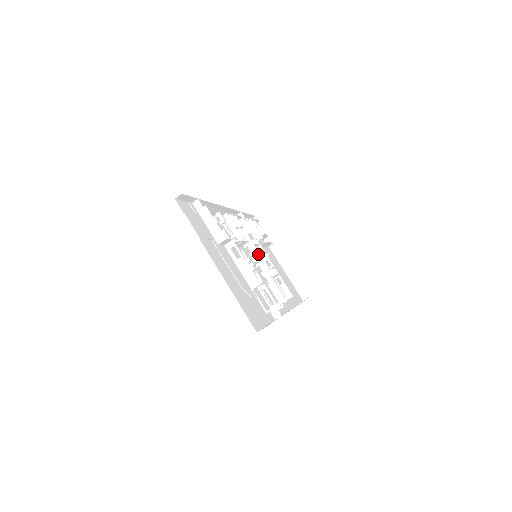
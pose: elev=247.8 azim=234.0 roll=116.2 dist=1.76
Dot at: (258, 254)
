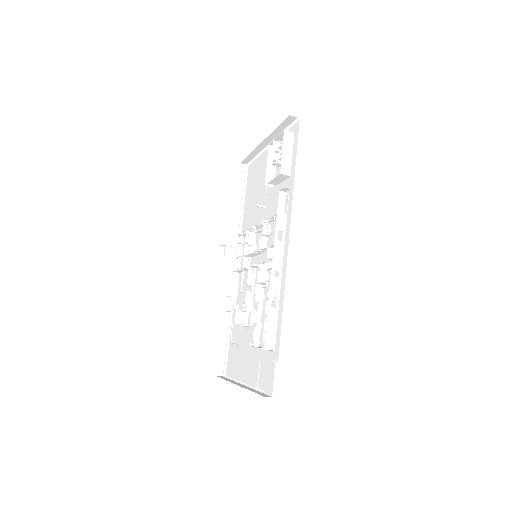
Dot at: (259, 254)
